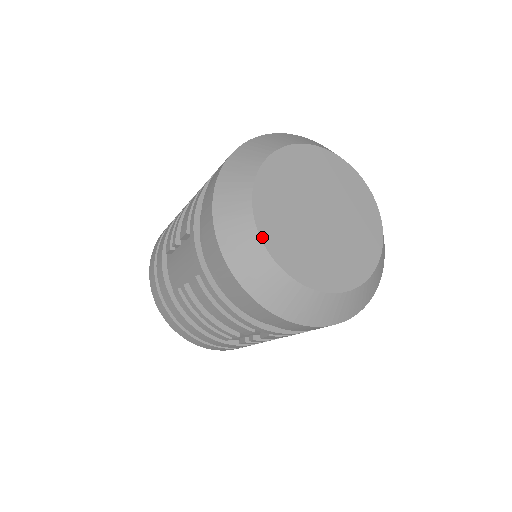
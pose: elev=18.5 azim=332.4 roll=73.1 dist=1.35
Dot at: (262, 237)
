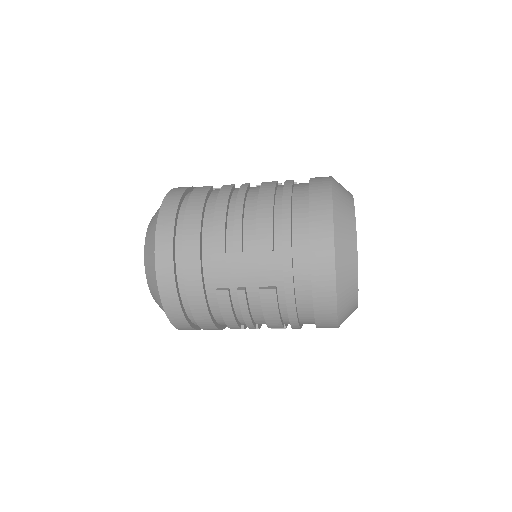
Dot at: occluded
